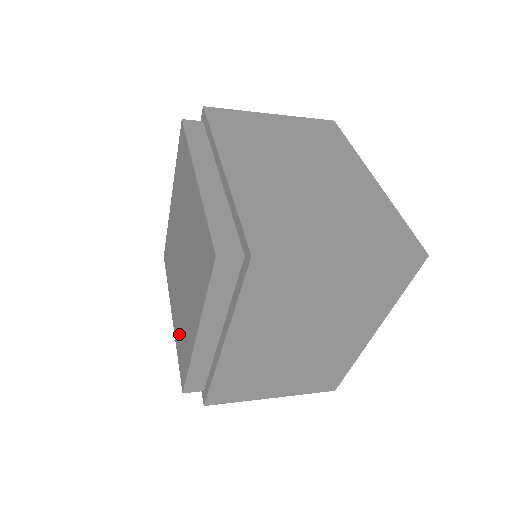
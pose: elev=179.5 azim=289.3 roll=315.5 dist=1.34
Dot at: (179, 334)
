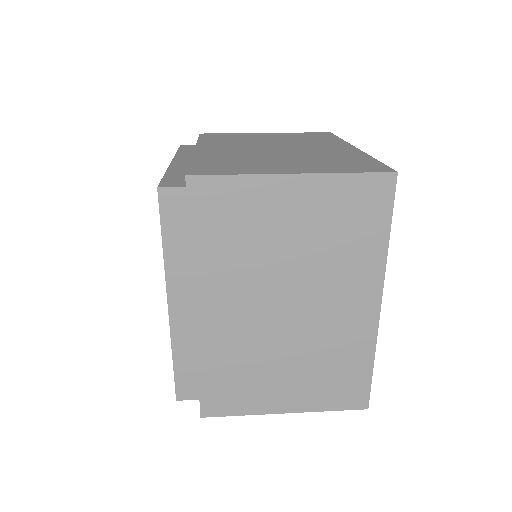
Dot at: occluded
